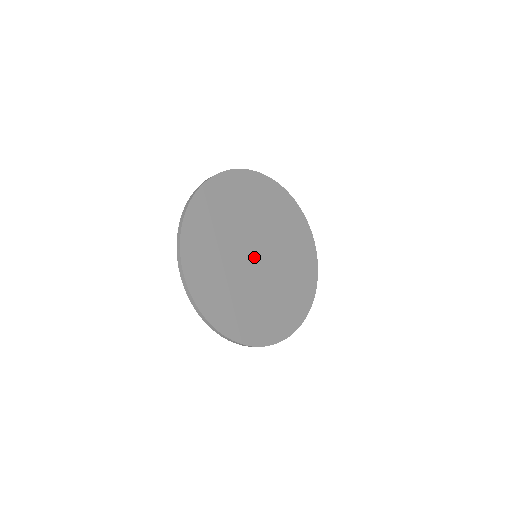
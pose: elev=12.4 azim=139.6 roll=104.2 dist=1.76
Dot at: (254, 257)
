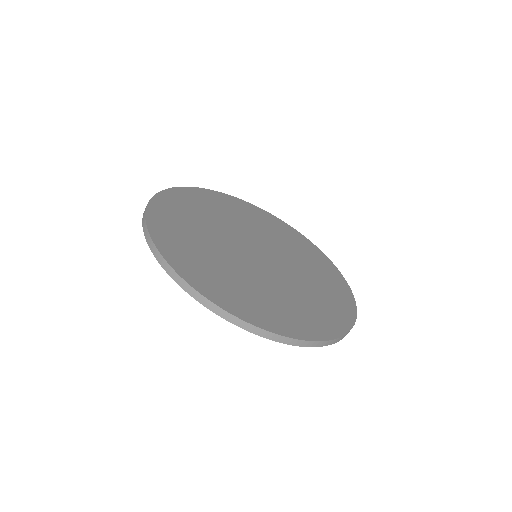
Dot at: (252, 250)
